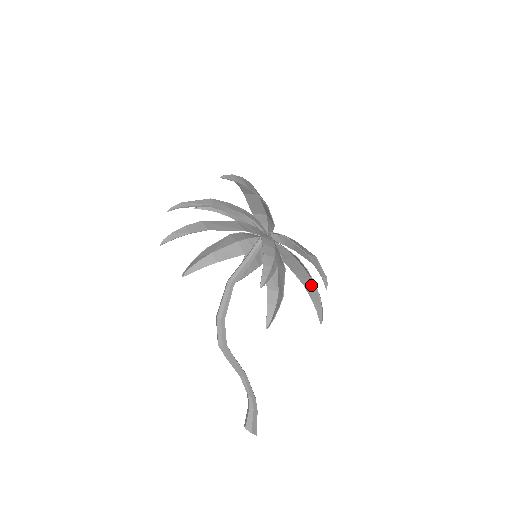
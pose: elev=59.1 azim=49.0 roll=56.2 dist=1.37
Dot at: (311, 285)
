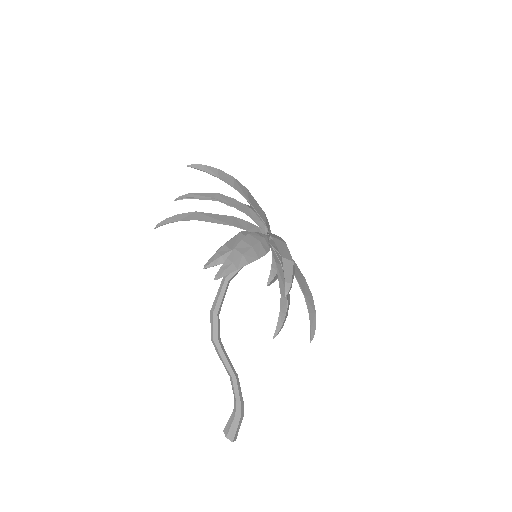
Dot at: occluded
